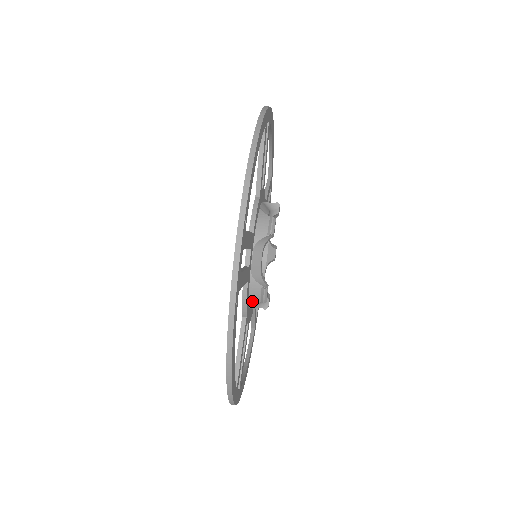
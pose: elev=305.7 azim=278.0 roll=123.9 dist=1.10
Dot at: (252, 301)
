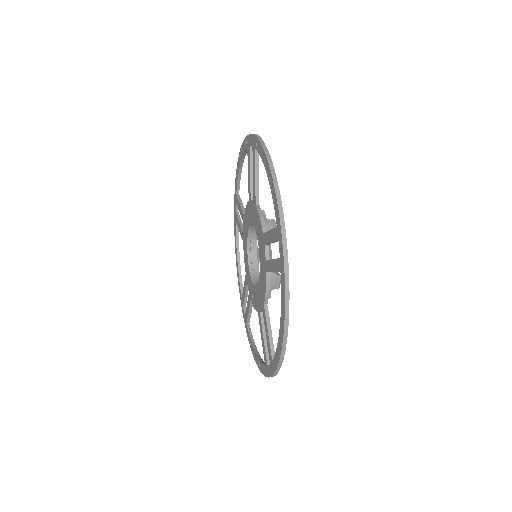
Dot at: occluded
